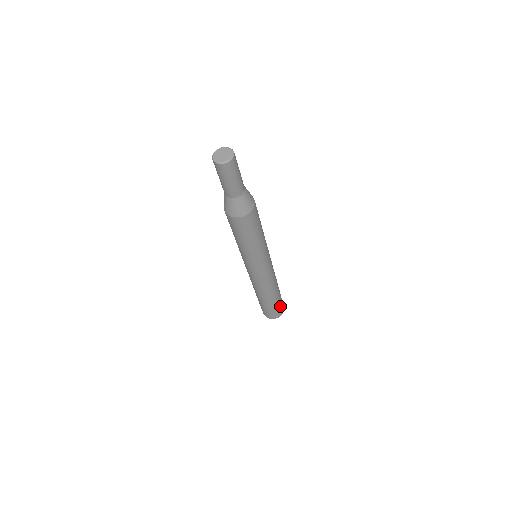
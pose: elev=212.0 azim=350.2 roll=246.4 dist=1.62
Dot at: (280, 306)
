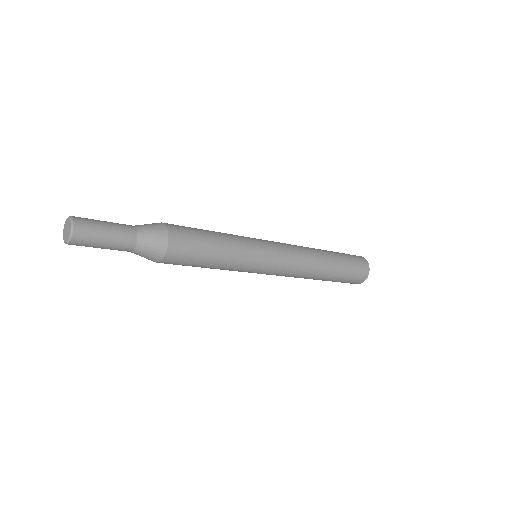
Dot at: (345, 282)
